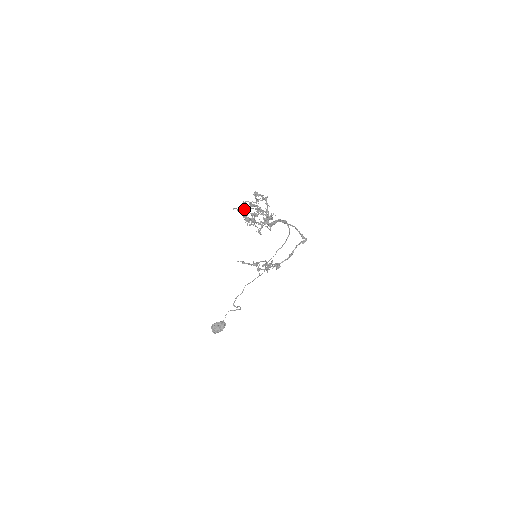
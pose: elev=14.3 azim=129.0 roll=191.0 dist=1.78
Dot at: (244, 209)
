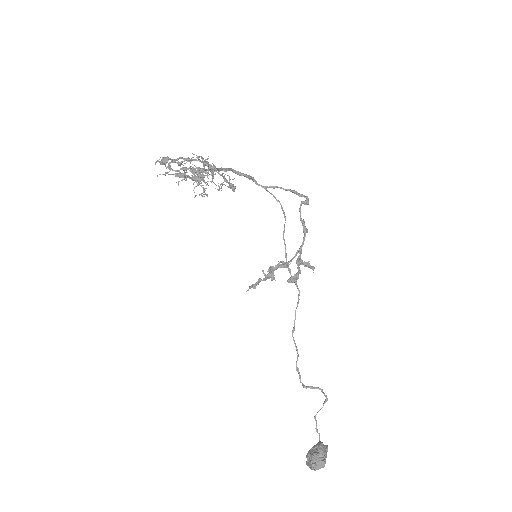
Dot at: (163, 160)
